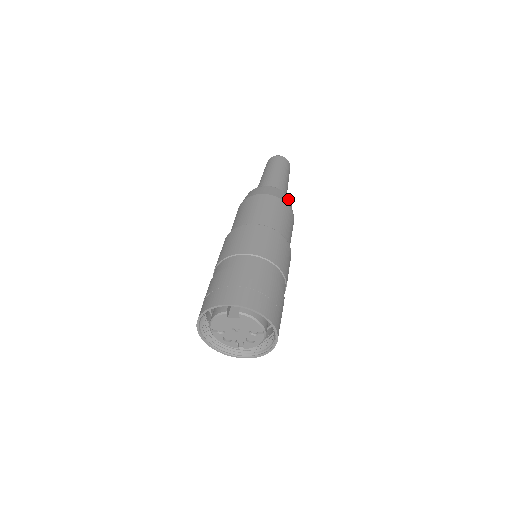
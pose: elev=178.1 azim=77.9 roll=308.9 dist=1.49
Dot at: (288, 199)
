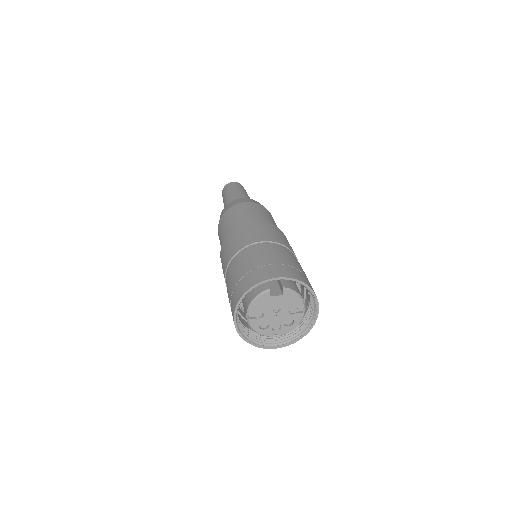
Dot at: occluded
